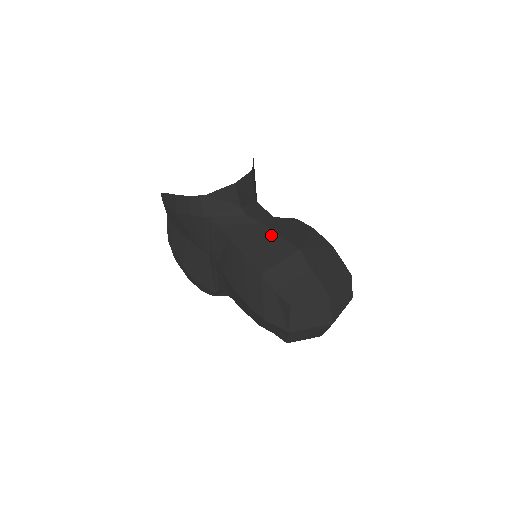
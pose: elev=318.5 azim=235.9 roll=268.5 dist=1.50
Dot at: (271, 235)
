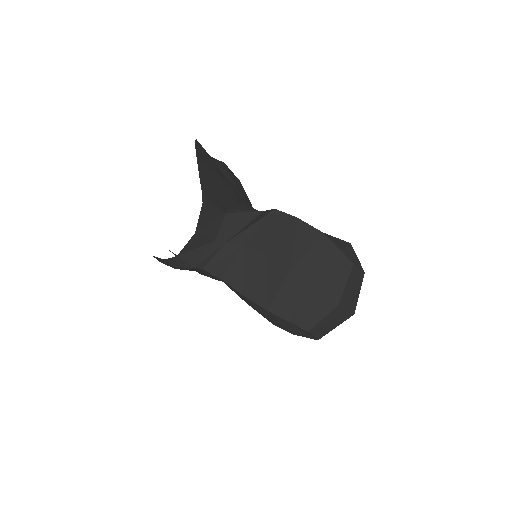
Dot at: (258, 259)
